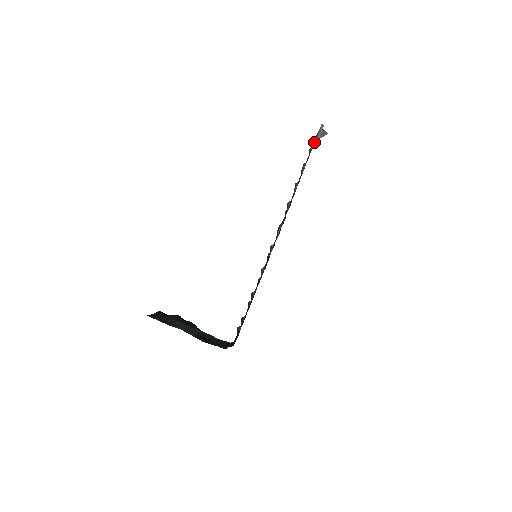
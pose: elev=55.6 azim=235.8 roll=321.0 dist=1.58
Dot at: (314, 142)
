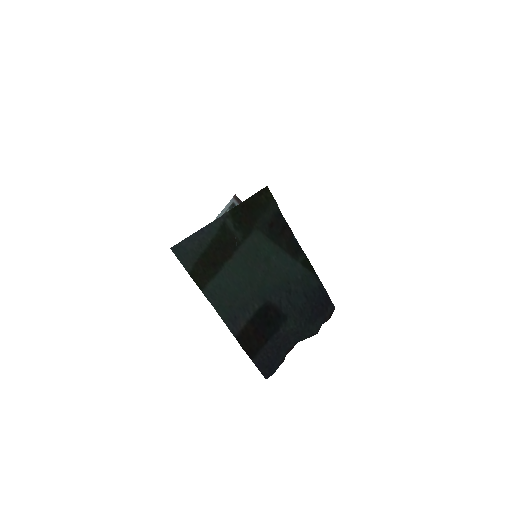
Dot at: (234, 205)
